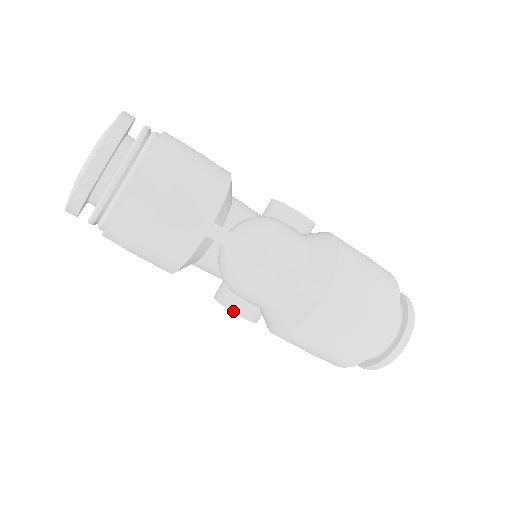
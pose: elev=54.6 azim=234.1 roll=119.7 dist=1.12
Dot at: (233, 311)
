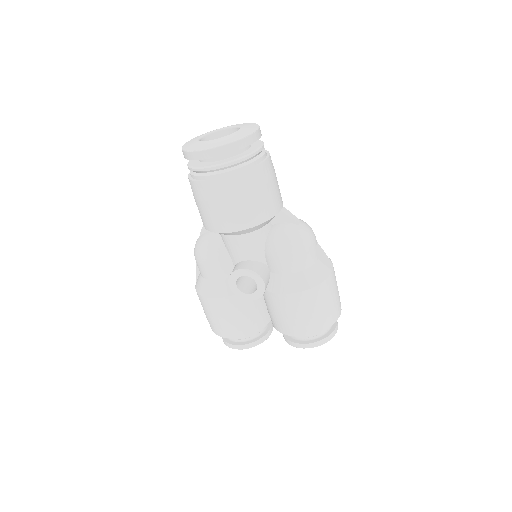
Dot at: (261, 277)
